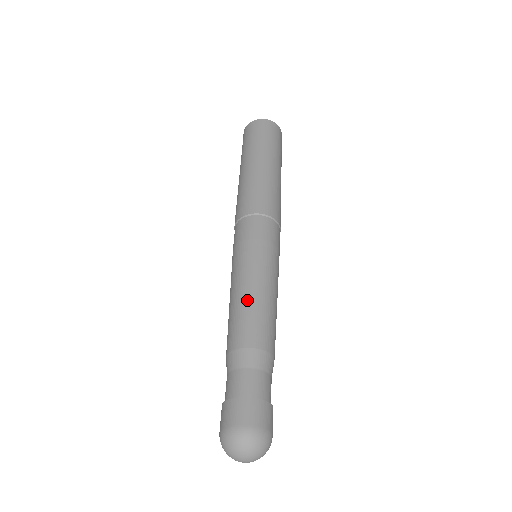
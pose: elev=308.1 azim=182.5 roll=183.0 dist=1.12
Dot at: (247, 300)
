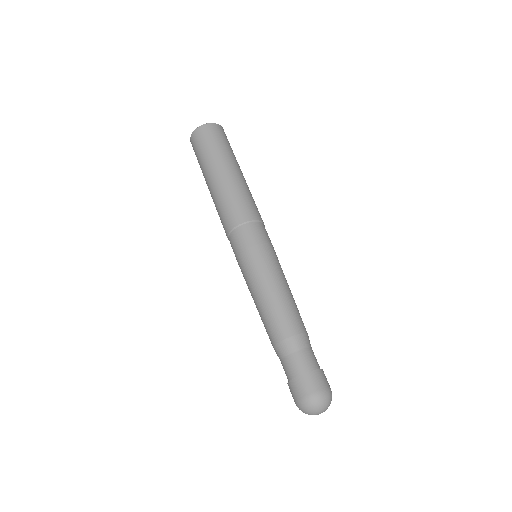
Dot at: (259, 309)
